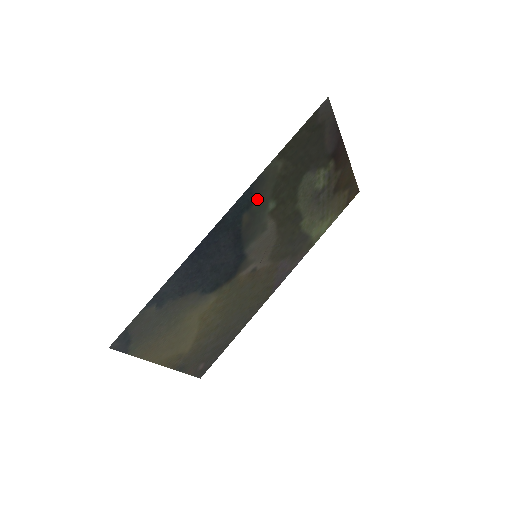
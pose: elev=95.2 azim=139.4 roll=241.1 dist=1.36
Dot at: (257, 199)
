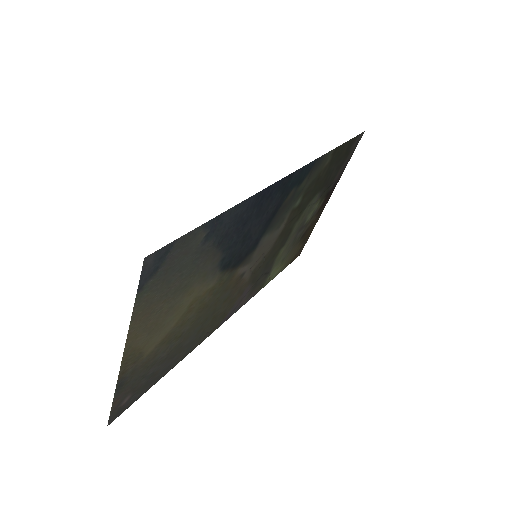
Dot at: (304, 181)
